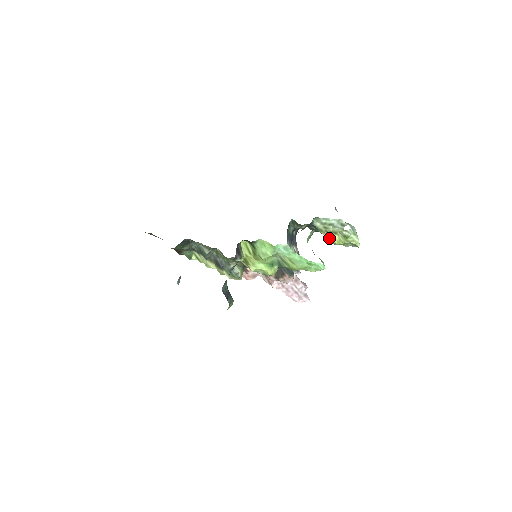
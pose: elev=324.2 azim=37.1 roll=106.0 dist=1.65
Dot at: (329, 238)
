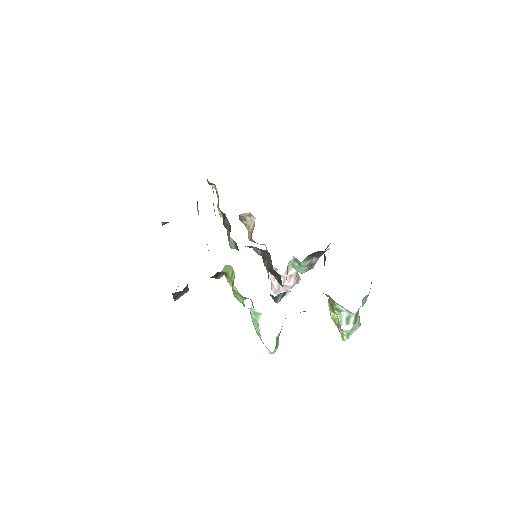
Dot at: (330, 309)
